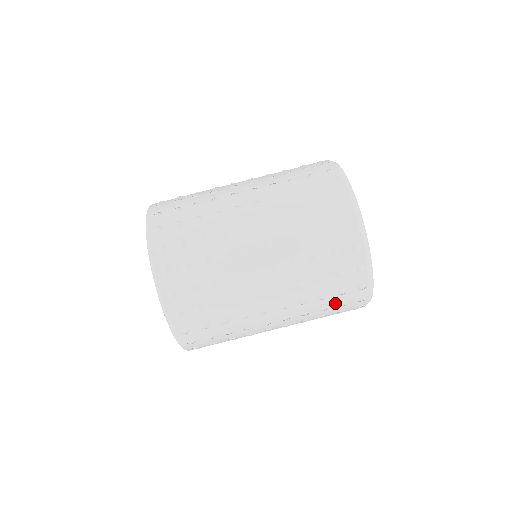
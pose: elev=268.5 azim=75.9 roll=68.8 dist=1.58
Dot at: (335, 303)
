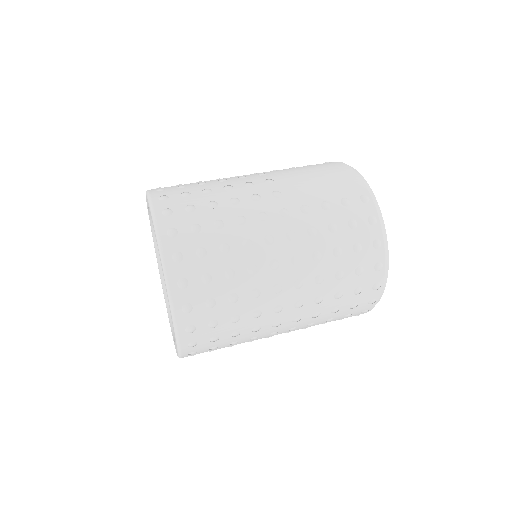
Dot at: (351, 267)
